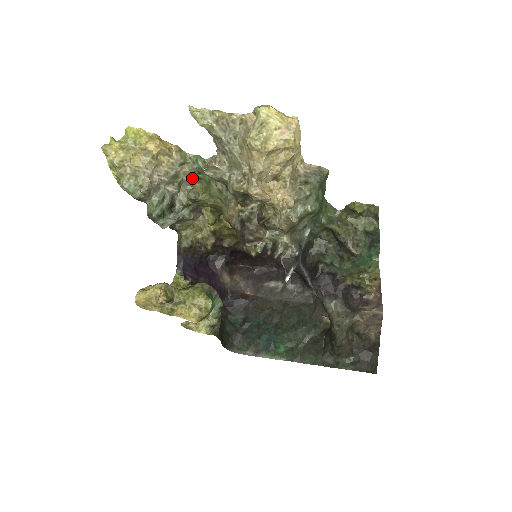
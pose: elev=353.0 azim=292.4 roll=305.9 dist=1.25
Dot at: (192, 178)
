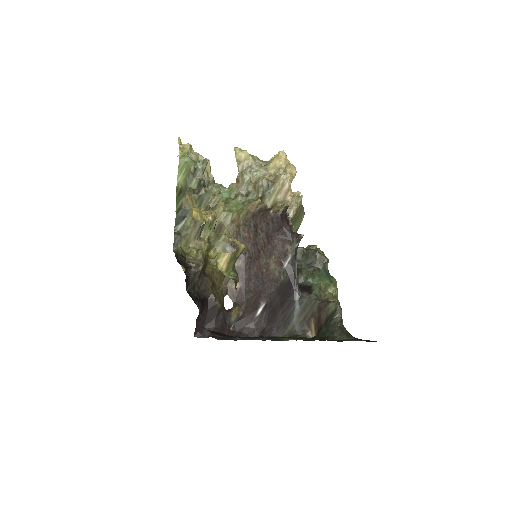
Dot at: occluded
